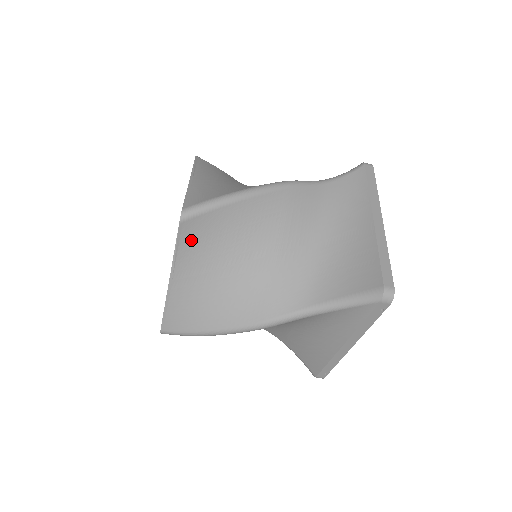
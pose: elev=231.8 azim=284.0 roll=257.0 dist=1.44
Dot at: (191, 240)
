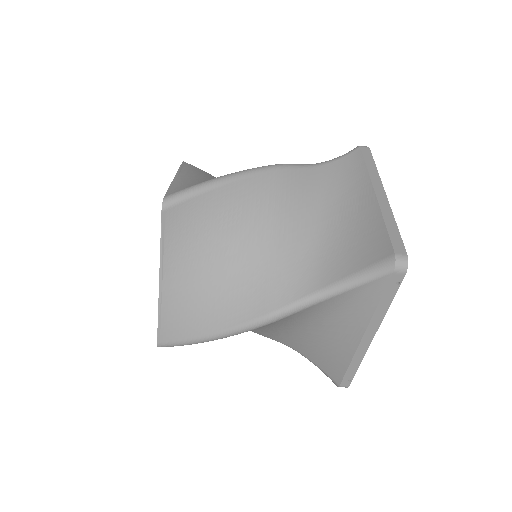
Dot at: (177, 231)
